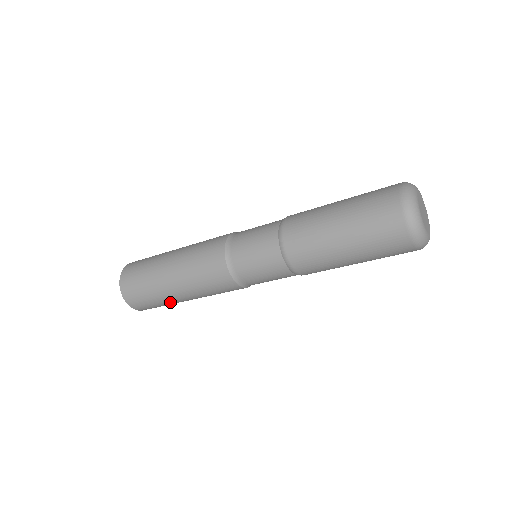
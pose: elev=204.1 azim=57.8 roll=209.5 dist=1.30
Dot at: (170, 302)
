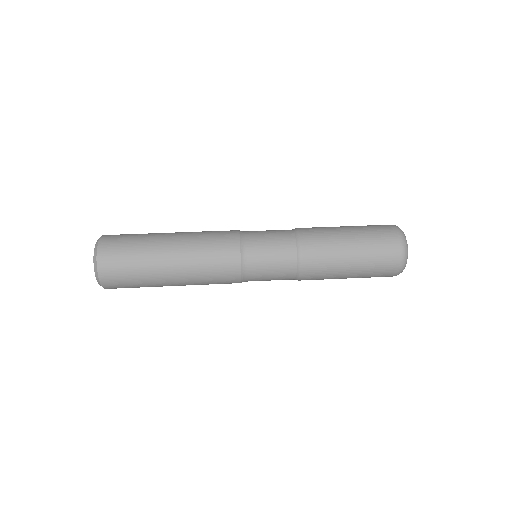
Dot at: occluded
